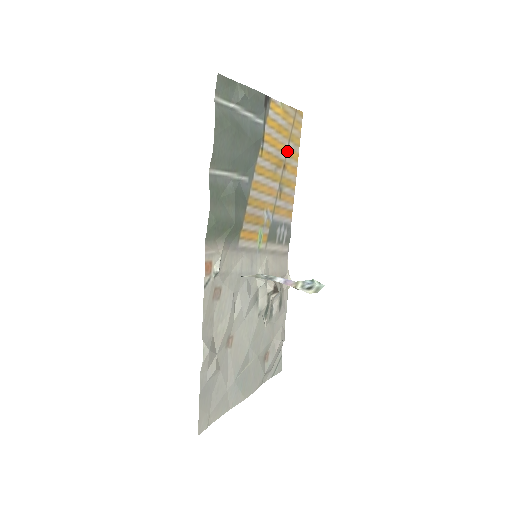
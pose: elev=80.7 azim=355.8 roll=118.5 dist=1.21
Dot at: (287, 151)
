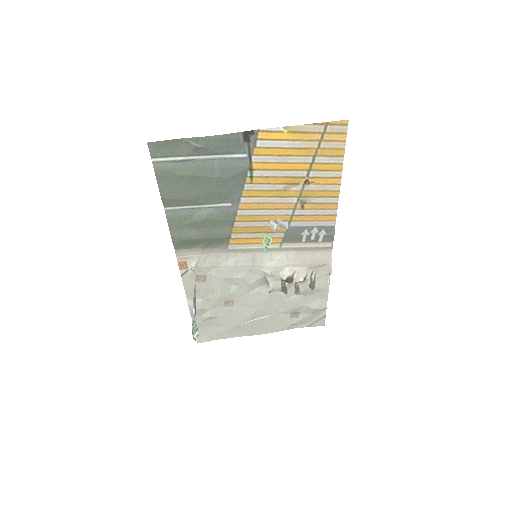
Dot at: (311, 166)
